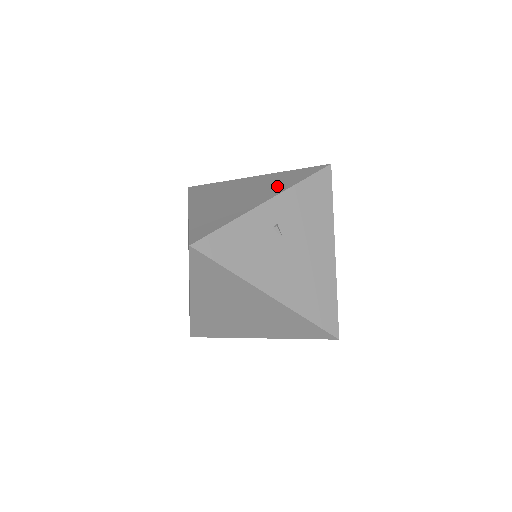
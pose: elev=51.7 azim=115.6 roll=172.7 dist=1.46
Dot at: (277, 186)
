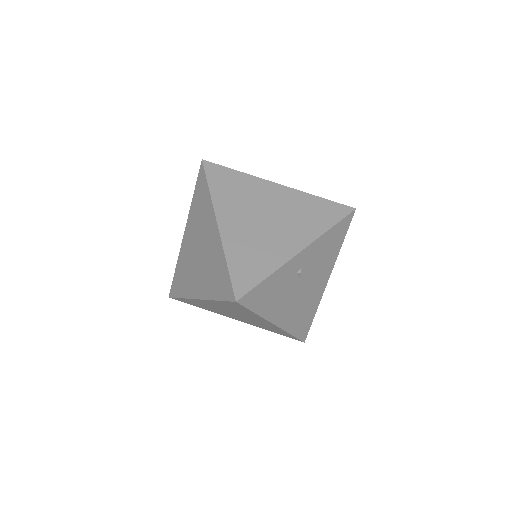
Dot at: (308, 225)
